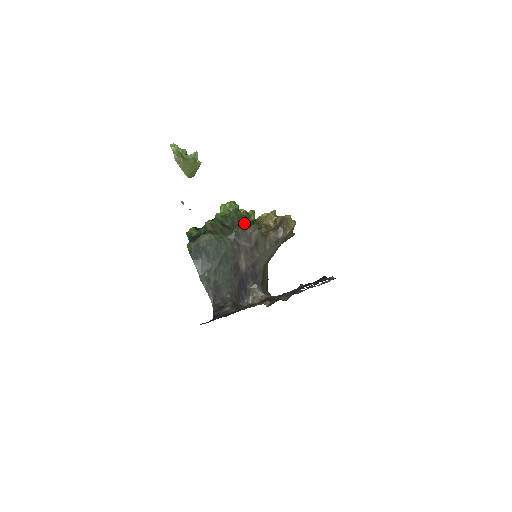
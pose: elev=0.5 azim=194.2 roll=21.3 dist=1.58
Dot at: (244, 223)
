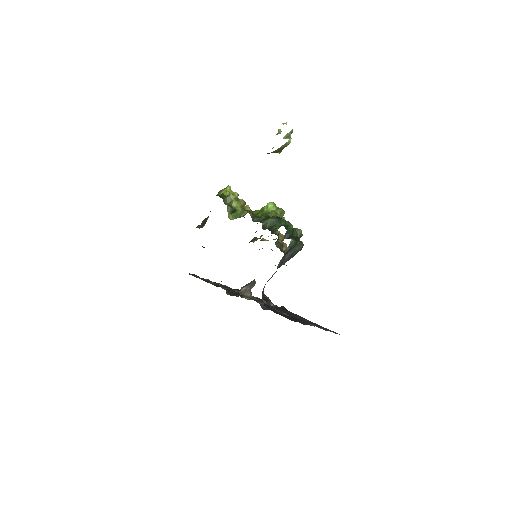
Dot at: occluded
